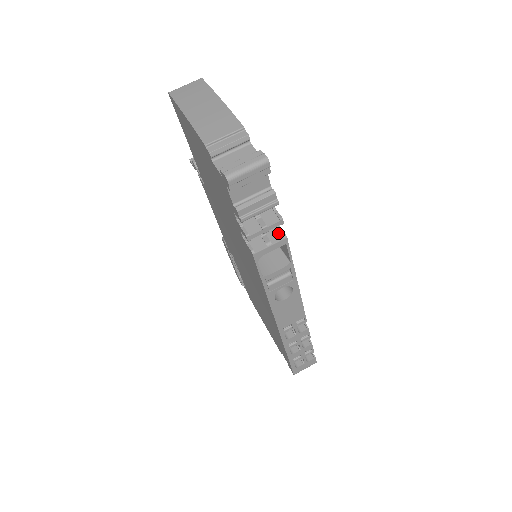
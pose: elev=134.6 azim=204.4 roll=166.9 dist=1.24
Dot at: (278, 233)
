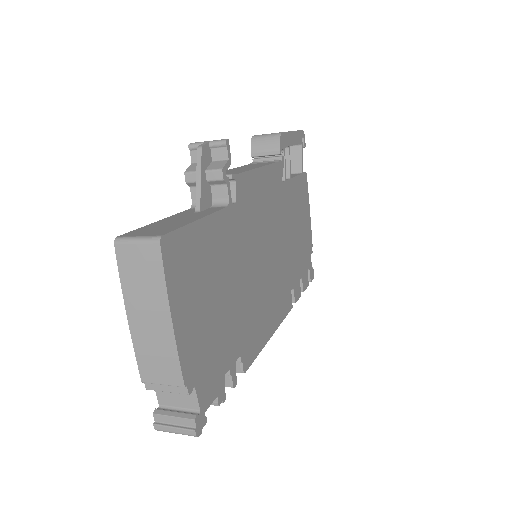
Dot at: (238, 366)
